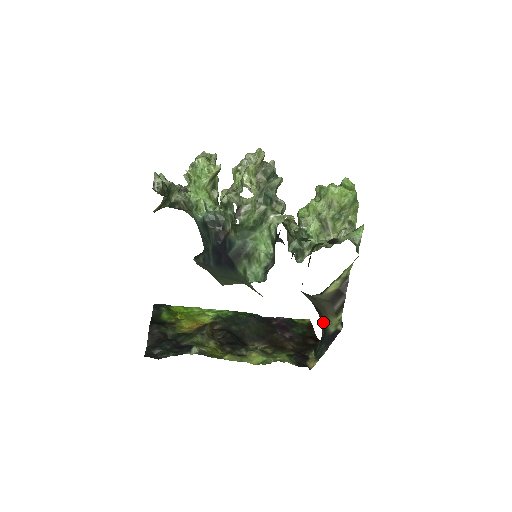
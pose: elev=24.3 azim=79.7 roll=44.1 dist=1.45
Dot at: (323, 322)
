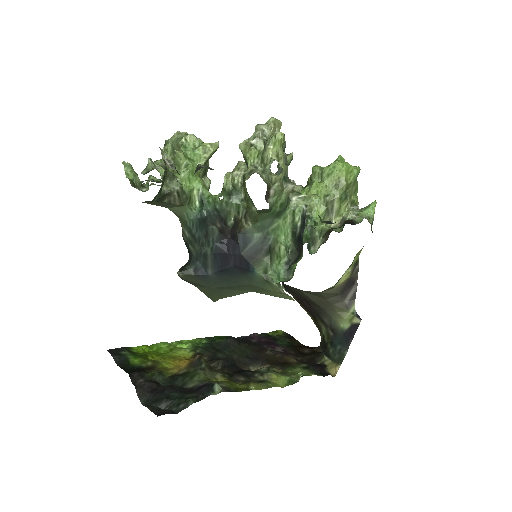
Dot at: (328, 322)
